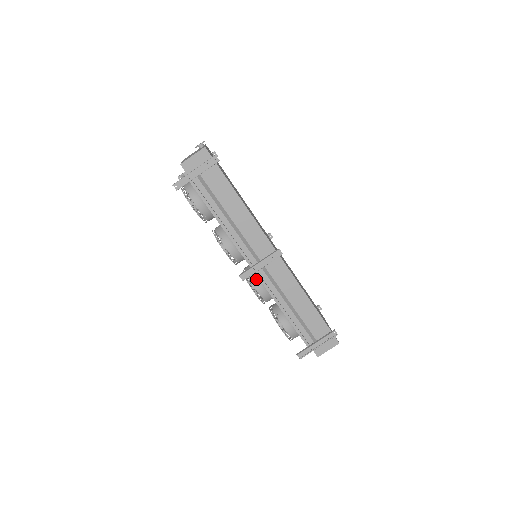
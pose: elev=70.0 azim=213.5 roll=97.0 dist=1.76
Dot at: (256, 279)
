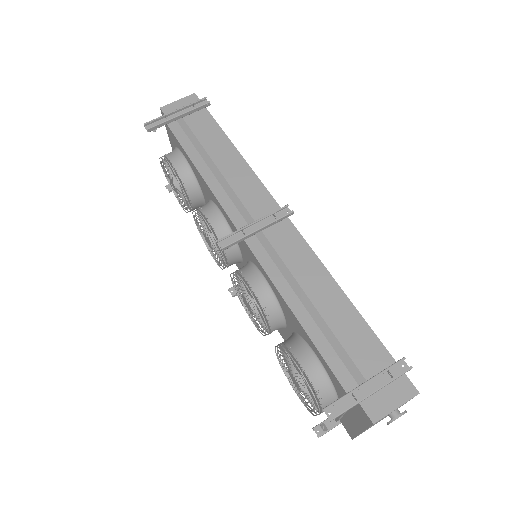
Dot at: (250, 269)
